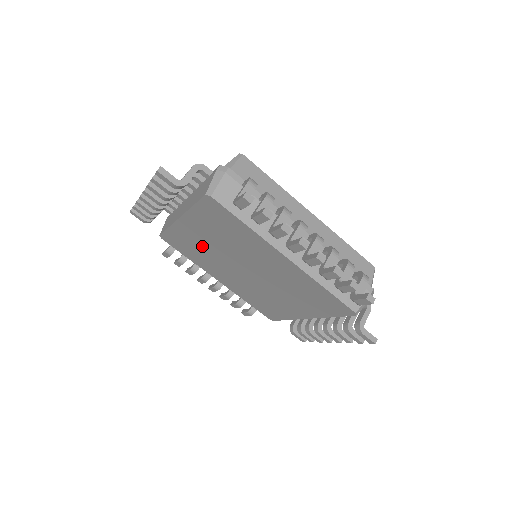
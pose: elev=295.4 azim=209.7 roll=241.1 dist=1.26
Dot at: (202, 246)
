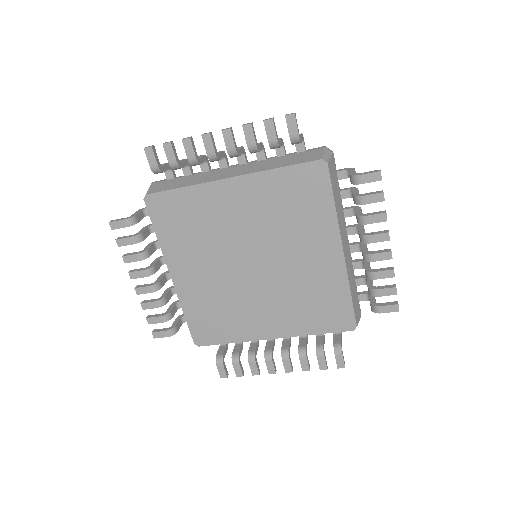
Dot at: (217, 221)
